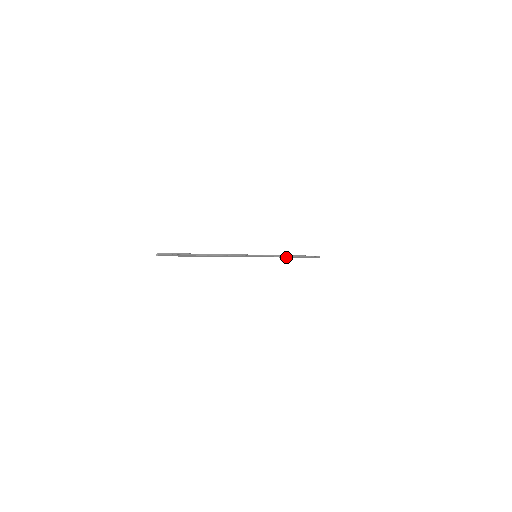
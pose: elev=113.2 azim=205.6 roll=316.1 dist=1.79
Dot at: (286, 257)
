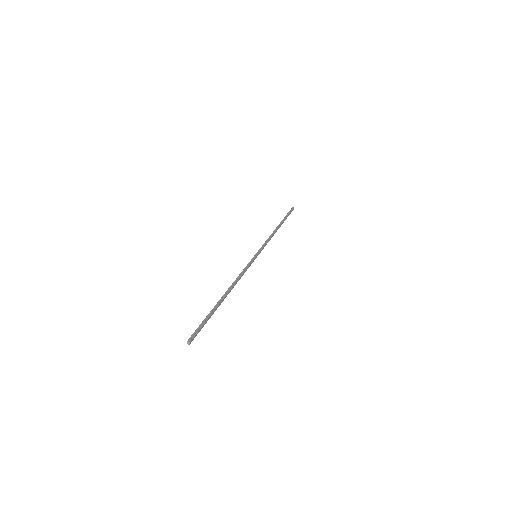
Dot at: (274, 233)
